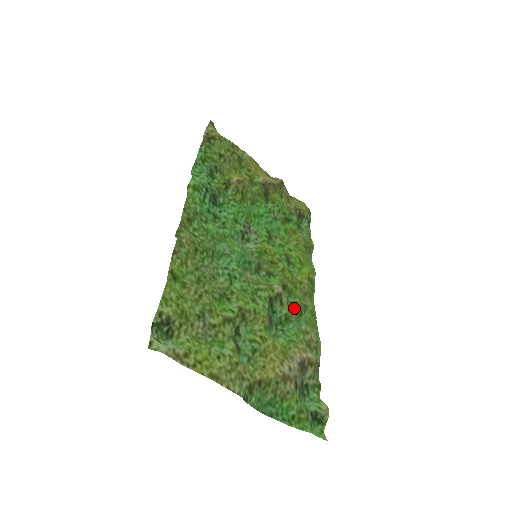
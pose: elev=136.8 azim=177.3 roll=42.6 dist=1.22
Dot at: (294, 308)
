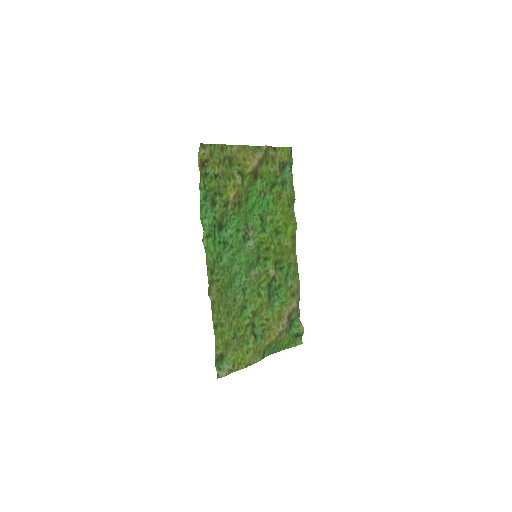
Dot at: (283, 274)
